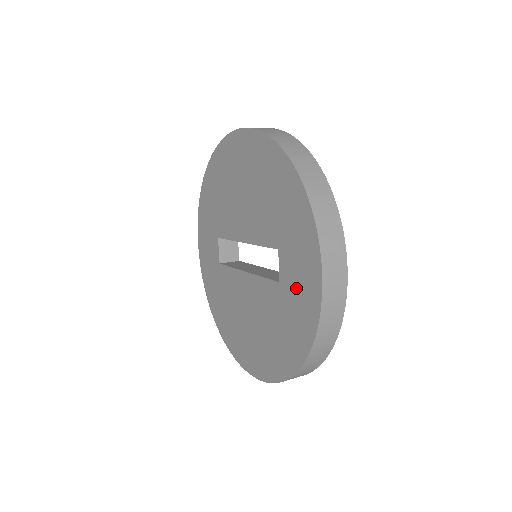
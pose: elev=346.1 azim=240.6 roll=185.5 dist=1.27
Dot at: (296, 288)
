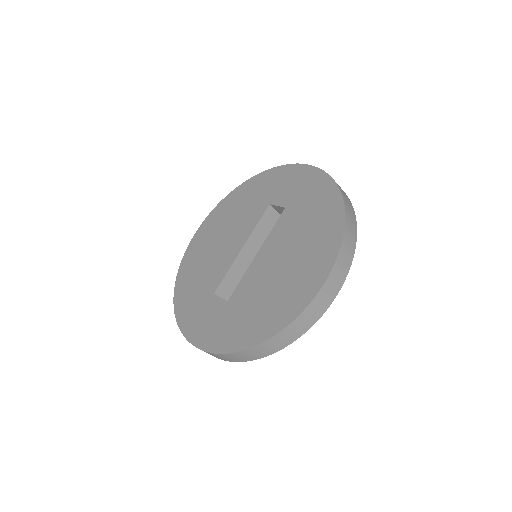
Dot at: (297, 189)
